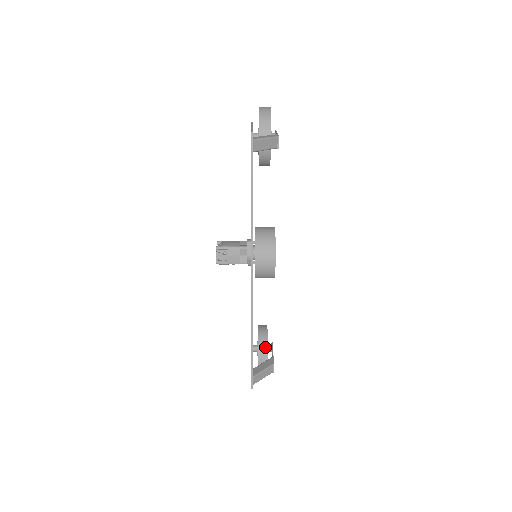
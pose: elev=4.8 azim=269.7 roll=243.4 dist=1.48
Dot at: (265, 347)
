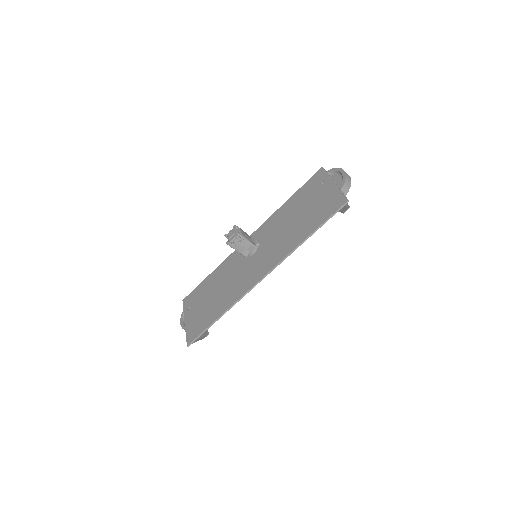
Dot at: occluded
